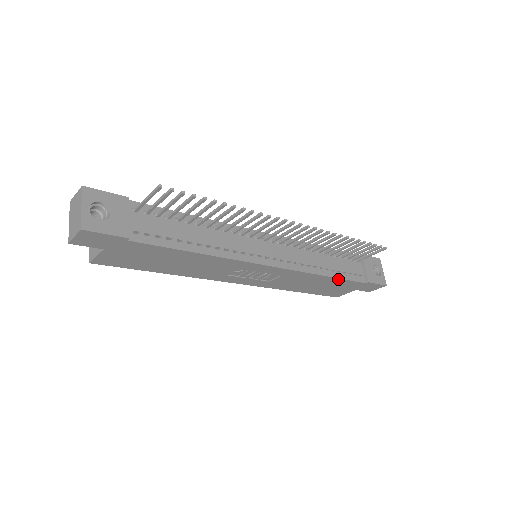
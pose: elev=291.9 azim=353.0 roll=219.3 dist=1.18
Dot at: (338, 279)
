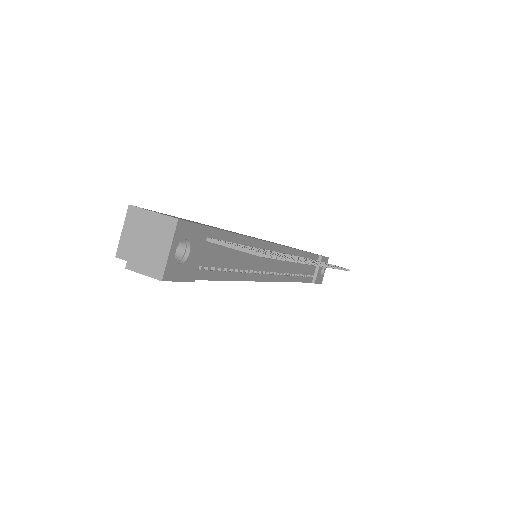
Dot at: (299, 281)
